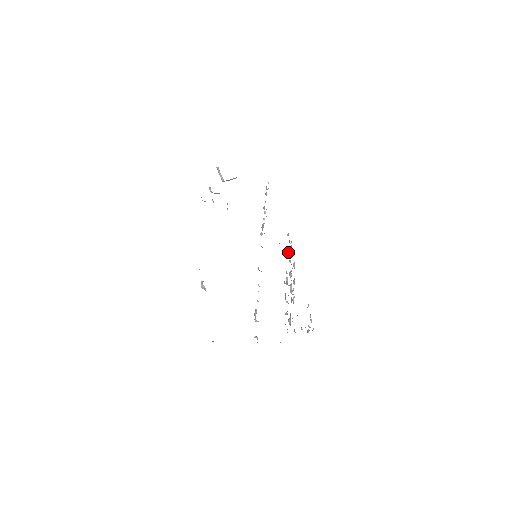
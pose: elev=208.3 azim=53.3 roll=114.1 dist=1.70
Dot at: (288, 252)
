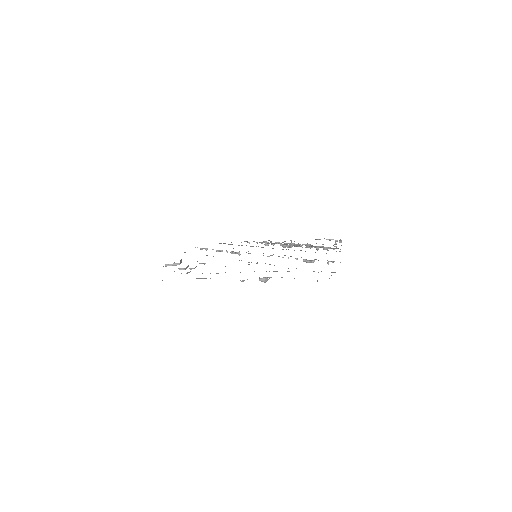
Dot at: occluded
